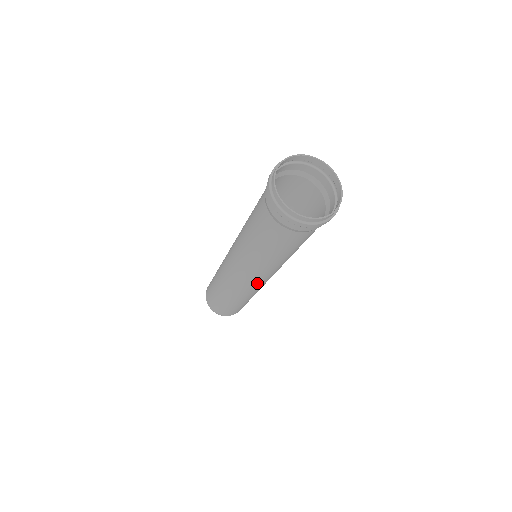
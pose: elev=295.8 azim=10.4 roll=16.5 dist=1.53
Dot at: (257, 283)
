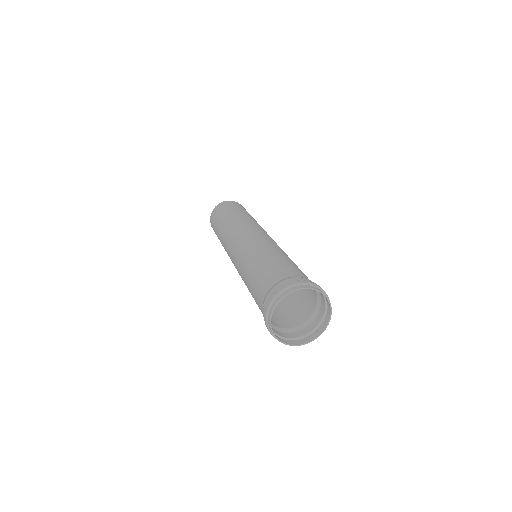
Dot at: occluded
